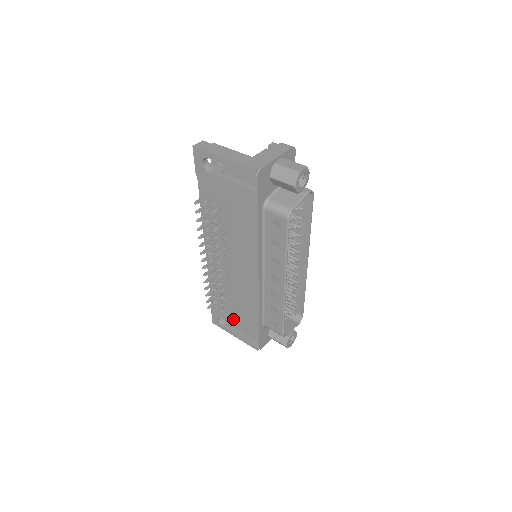
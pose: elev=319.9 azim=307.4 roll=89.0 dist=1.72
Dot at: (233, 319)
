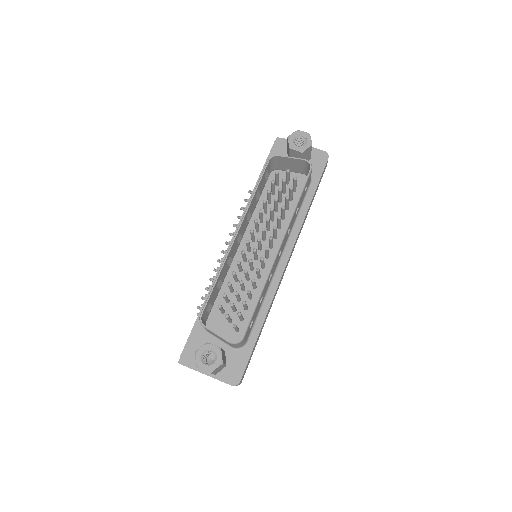
Dot at: occluded
